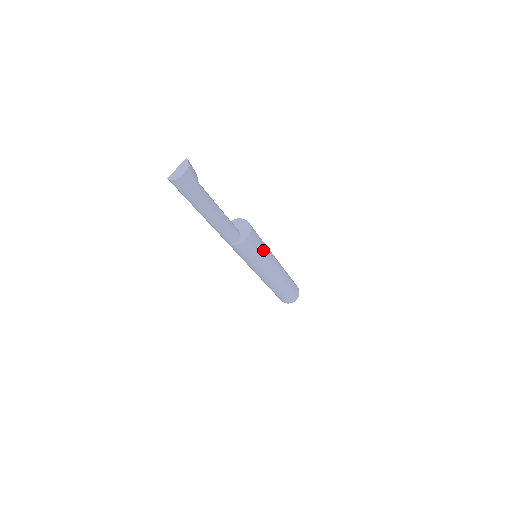
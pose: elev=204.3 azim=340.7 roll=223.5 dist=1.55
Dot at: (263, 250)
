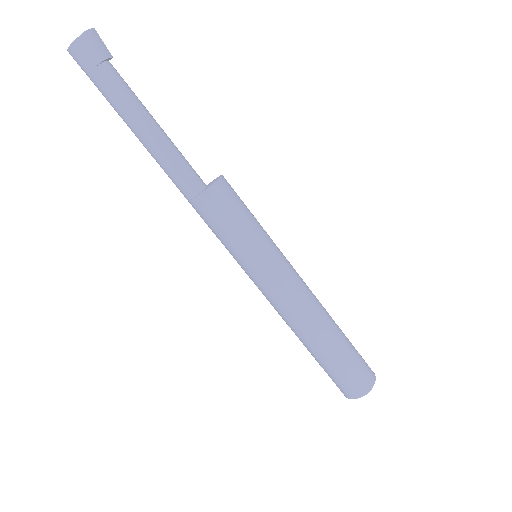
Dot at: (250, 233)
